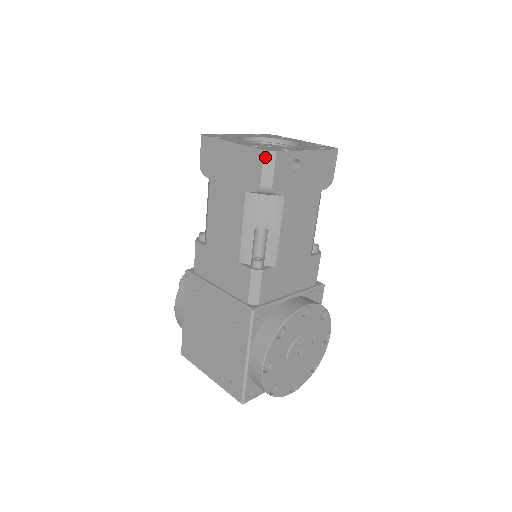
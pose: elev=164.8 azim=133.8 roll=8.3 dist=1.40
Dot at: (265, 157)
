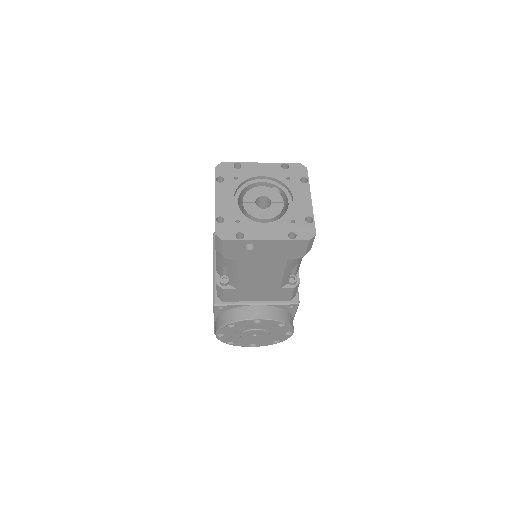
Dot at: (216, 238)
